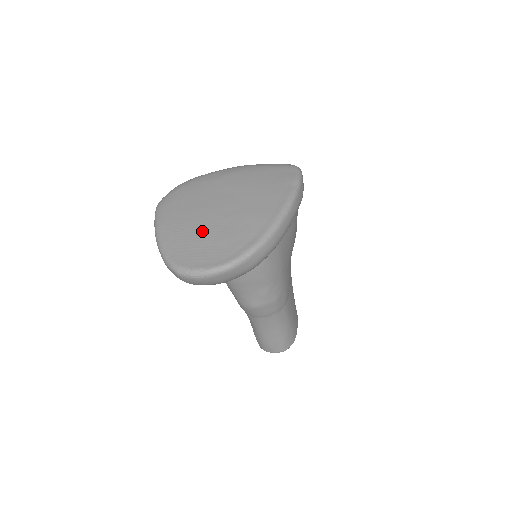
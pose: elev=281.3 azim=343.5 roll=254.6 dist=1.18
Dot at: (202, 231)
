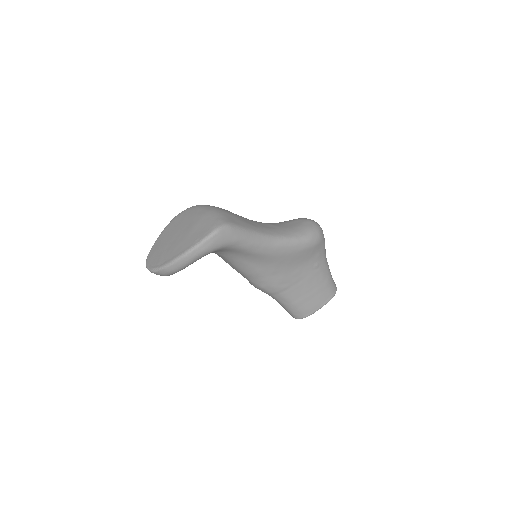
Dot at: (163, 245)
